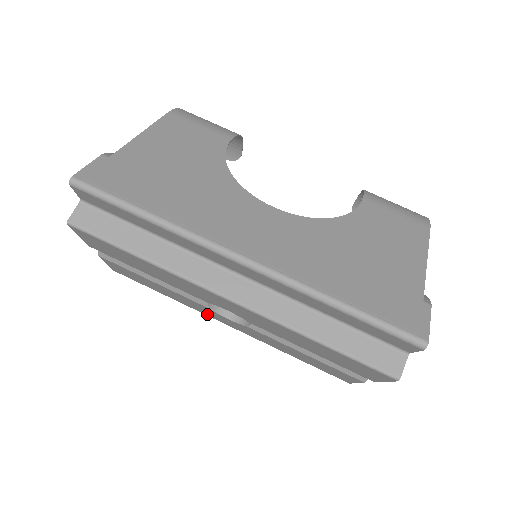
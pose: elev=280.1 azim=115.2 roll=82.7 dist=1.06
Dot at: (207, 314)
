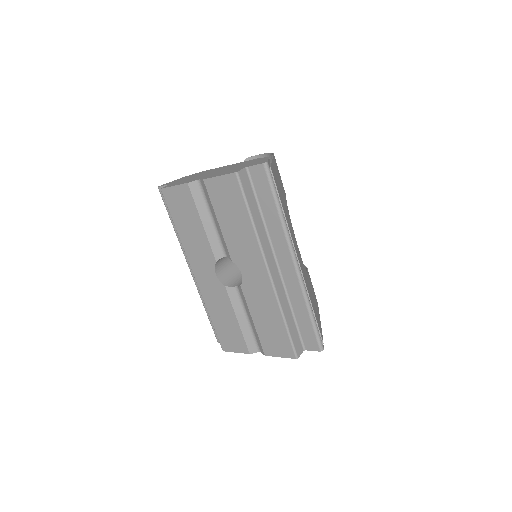
Dot at: (193, 260)
